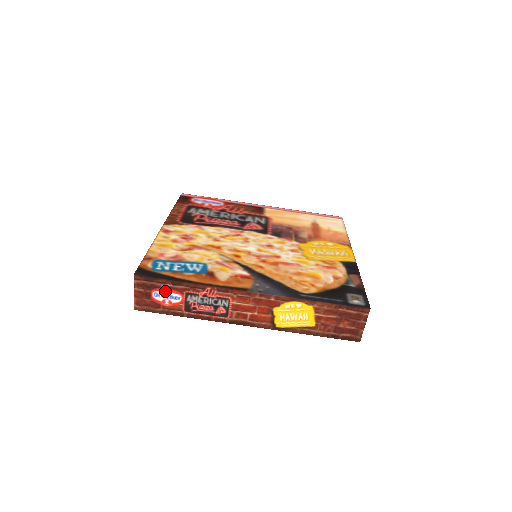
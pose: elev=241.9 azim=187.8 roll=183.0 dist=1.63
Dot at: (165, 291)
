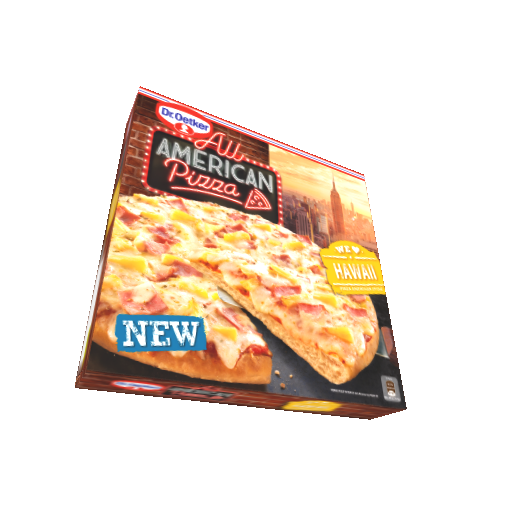
Dot at: (137, 382)
